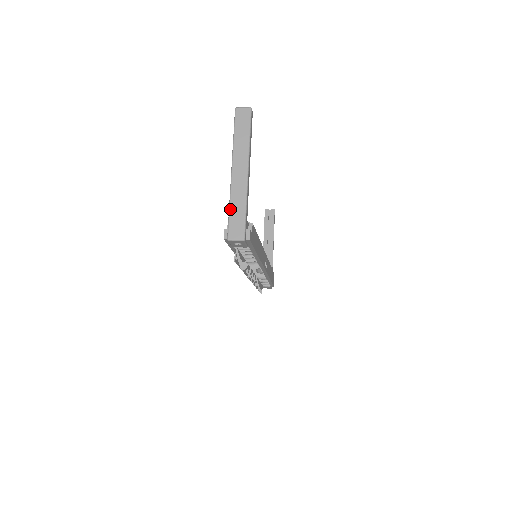
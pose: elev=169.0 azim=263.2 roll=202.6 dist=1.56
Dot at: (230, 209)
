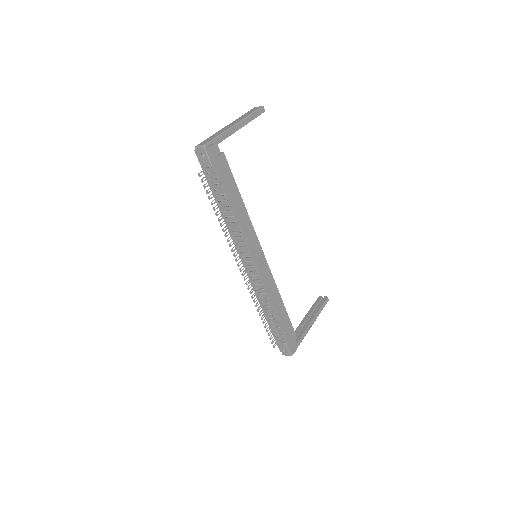
Dot at: (210, 137)
